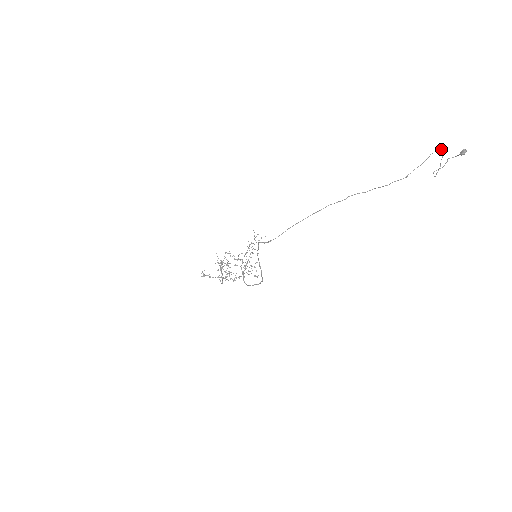
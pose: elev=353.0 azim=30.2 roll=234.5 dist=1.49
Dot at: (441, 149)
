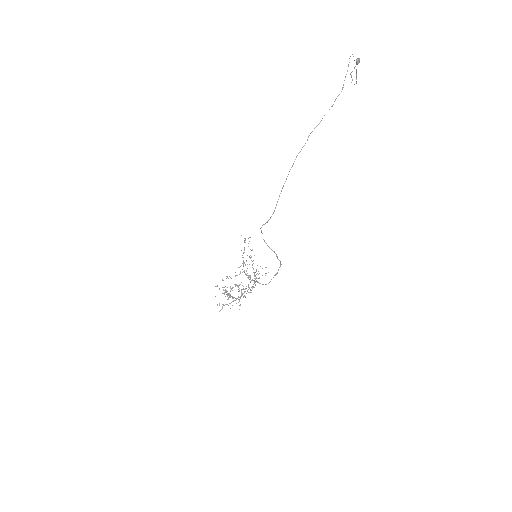
Dot at: occluded
